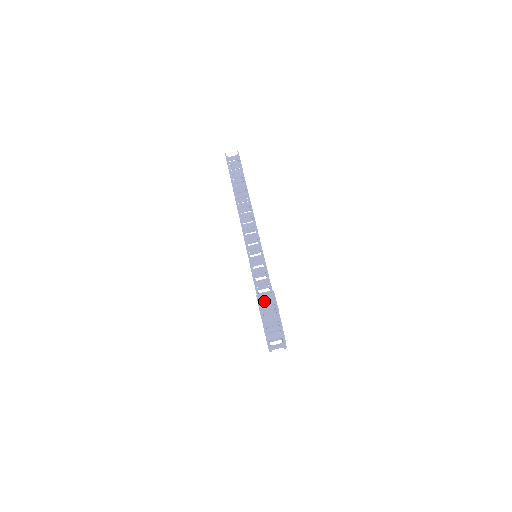
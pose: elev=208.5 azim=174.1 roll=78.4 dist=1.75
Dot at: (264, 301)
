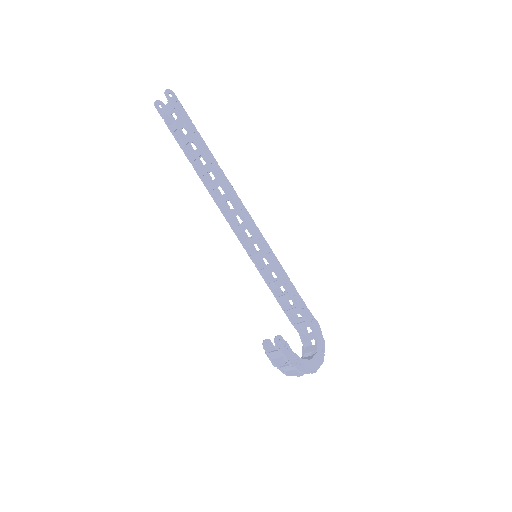
Dot at: (273, 356)
